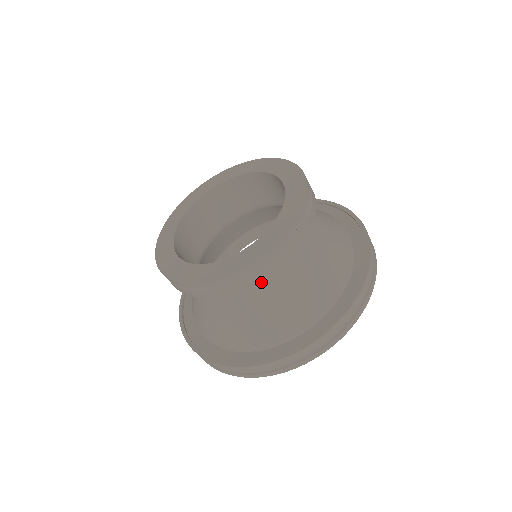
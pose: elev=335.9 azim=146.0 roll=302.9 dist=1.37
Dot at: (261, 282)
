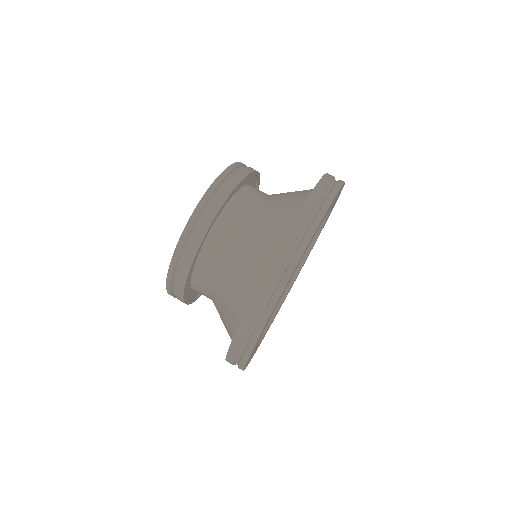
Dot at: (207, 295)
